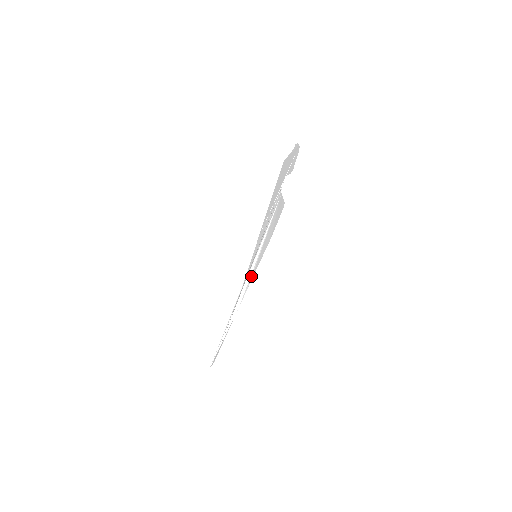
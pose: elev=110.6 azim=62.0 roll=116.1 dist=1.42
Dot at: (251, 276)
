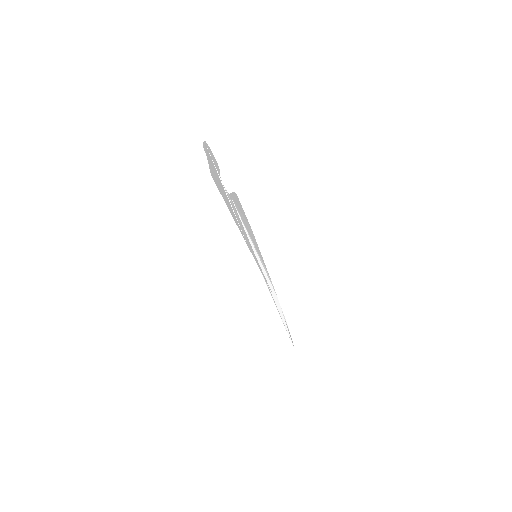
Dot at: (265, 270)
